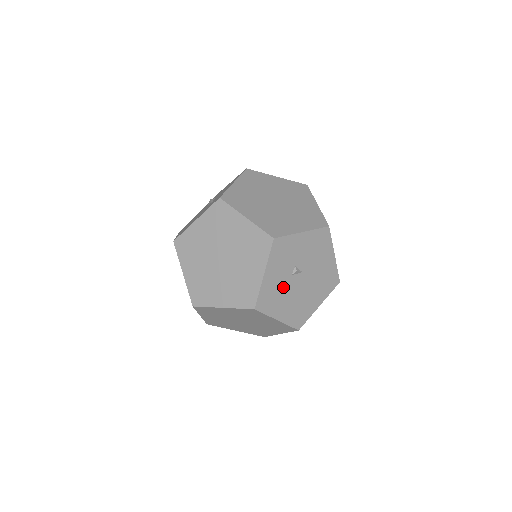
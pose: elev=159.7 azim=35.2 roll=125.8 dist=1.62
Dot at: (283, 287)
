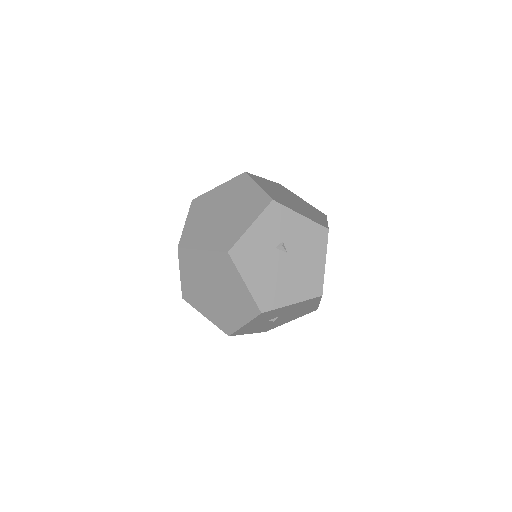
Dot at: (263, 253)
